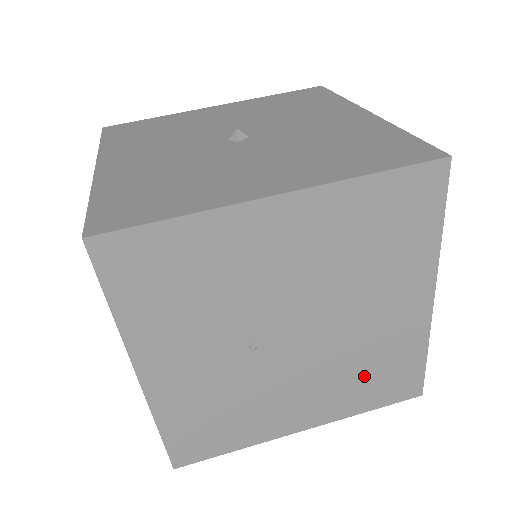
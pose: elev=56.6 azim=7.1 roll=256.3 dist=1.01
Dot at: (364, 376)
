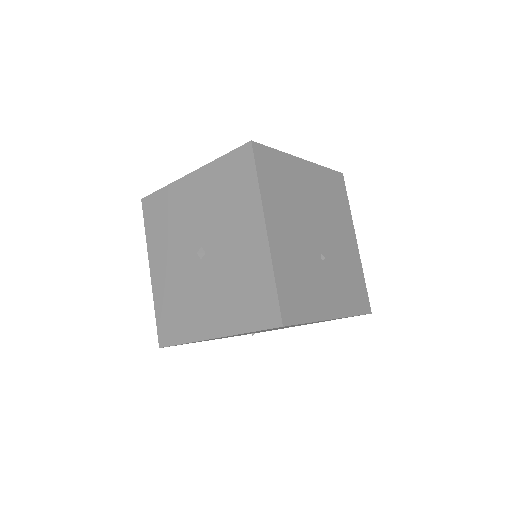
Dot at: occluded
